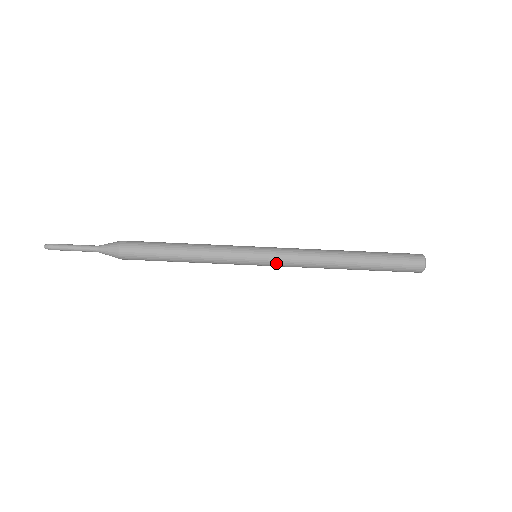
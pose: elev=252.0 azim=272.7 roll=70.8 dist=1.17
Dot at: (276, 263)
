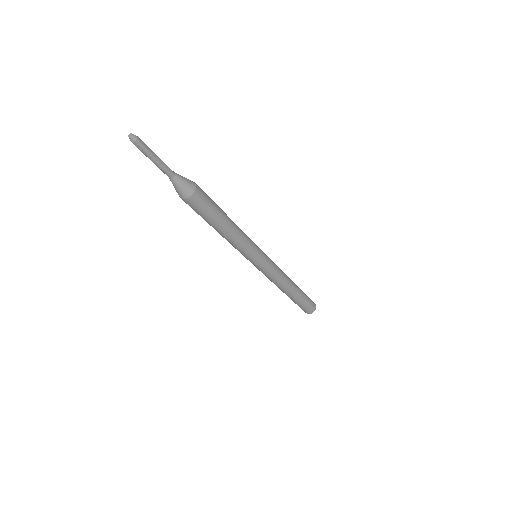
Dot at: (263, 271)
